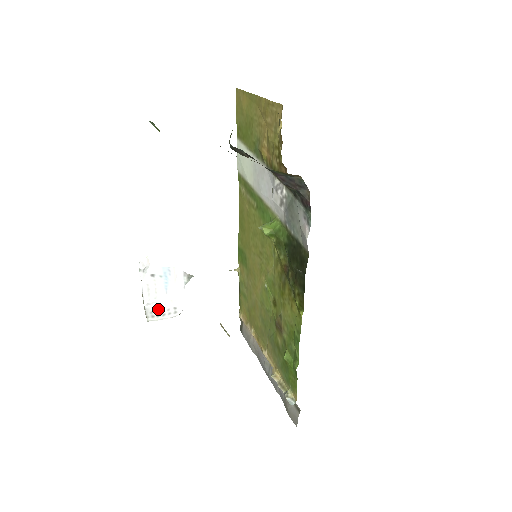
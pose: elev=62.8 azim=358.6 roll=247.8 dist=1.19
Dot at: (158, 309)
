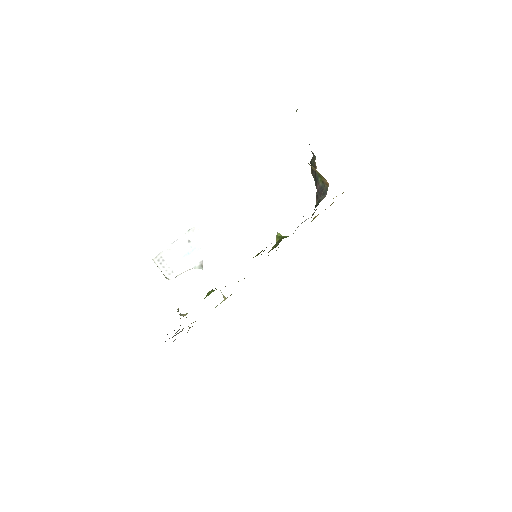
Dot at: (166, 260)
